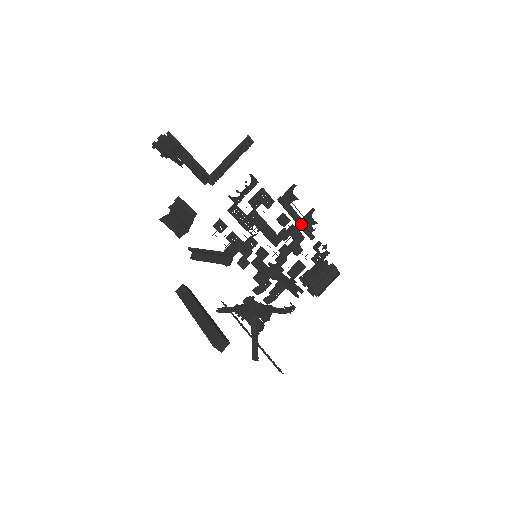
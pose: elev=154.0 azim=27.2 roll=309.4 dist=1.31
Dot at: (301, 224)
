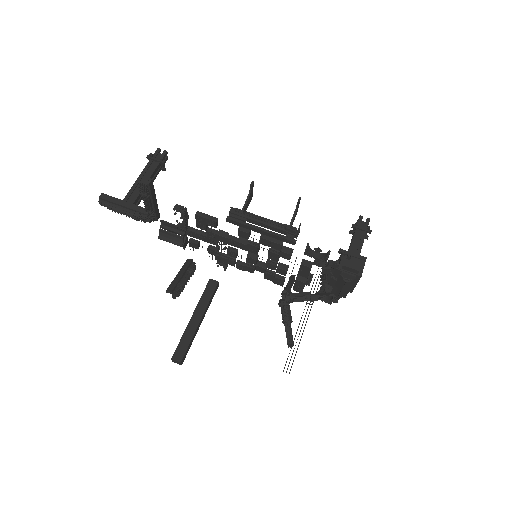
Dot at: (266, 233)
